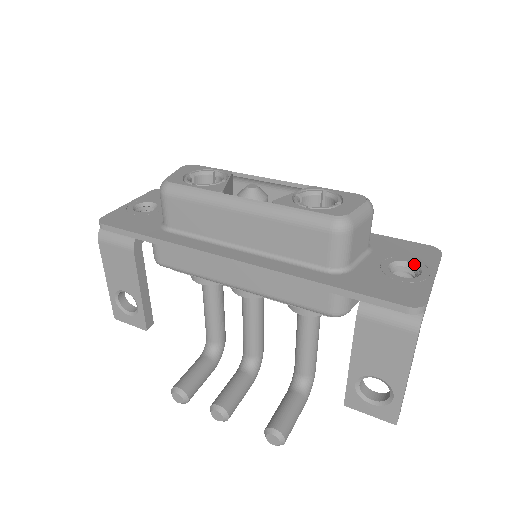
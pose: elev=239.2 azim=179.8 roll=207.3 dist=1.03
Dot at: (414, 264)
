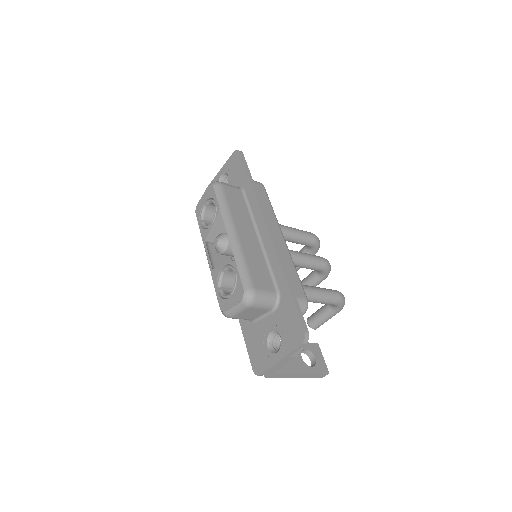
Dot at: (281, 341)
